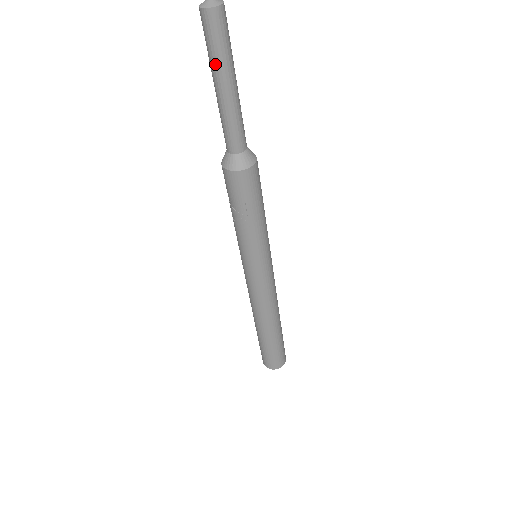
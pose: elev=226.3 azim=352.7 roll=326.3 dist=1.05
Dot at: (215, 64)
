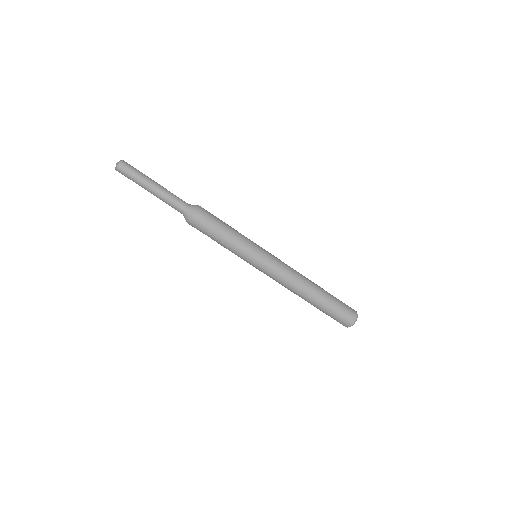
Dot at: occluded
